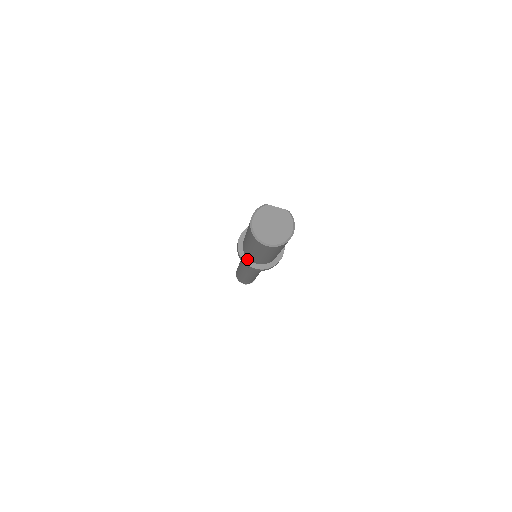
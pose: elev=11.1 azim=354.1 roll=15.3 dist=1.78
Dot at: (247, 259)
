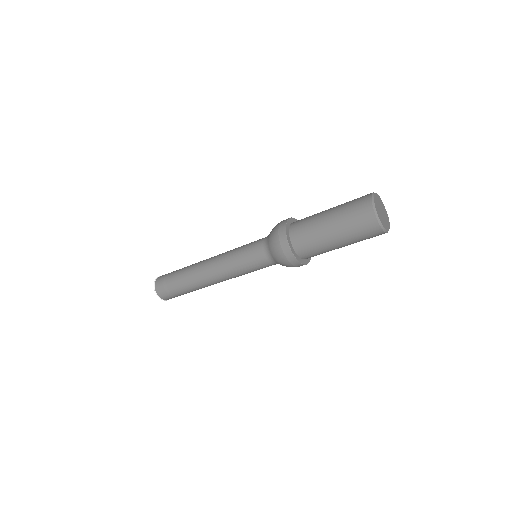
Dot at: (290, 240)
